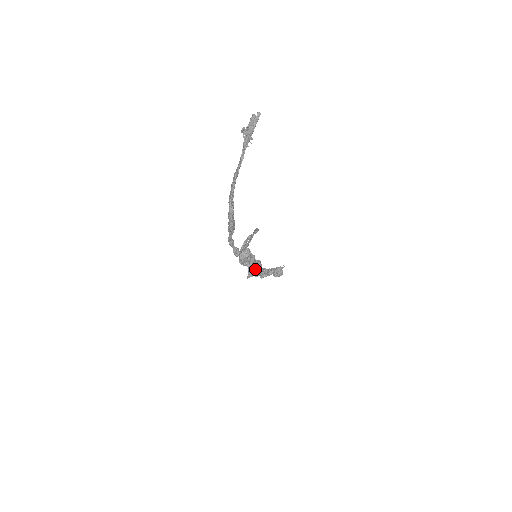
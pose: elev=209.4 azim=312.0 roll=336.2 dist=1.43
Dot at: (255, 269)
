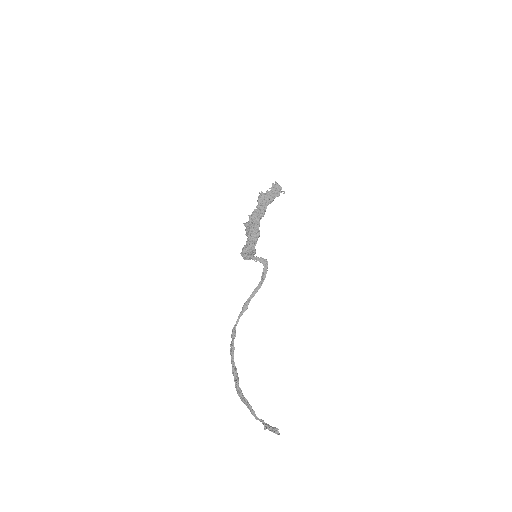
Dot at: occluded
